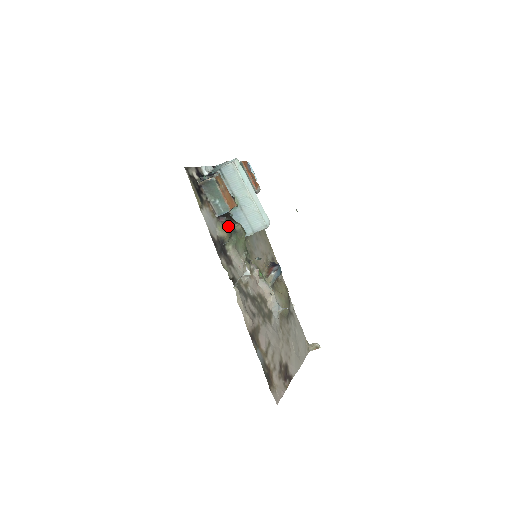
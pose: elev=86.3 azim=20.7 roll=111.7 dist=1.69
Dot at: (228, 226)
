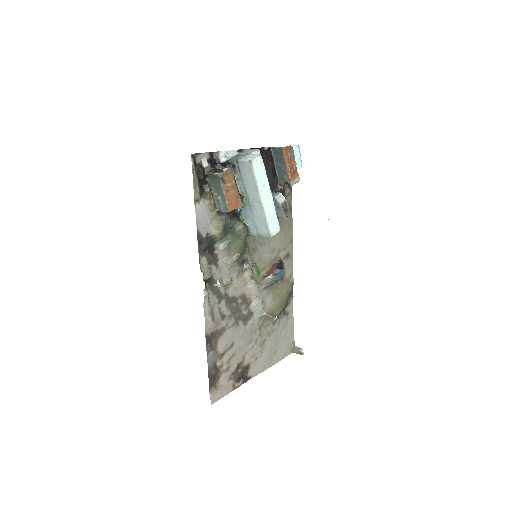
Dot at: (225, 225)
